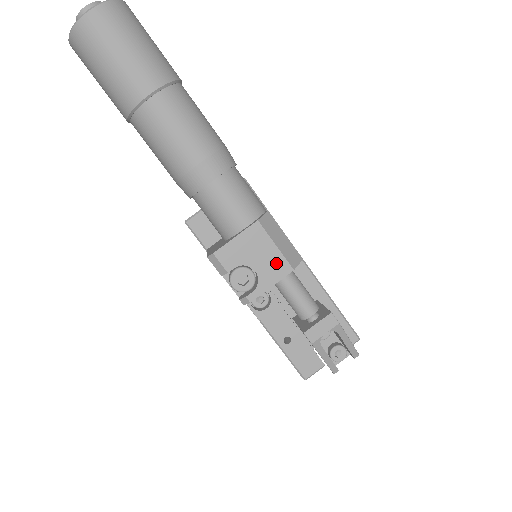
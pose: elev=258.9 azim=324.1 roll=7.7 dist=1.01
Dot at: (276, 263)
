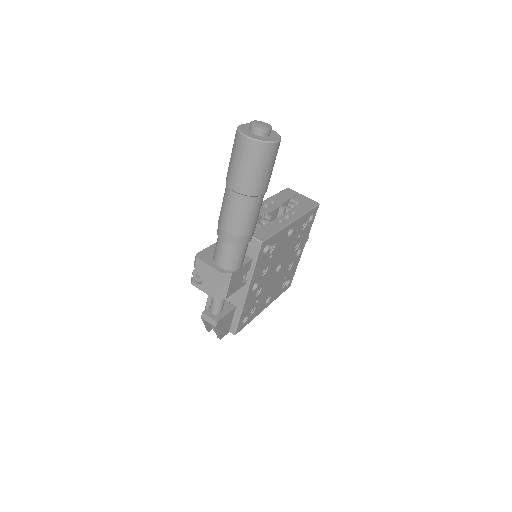
Dot at: (211, 289)
